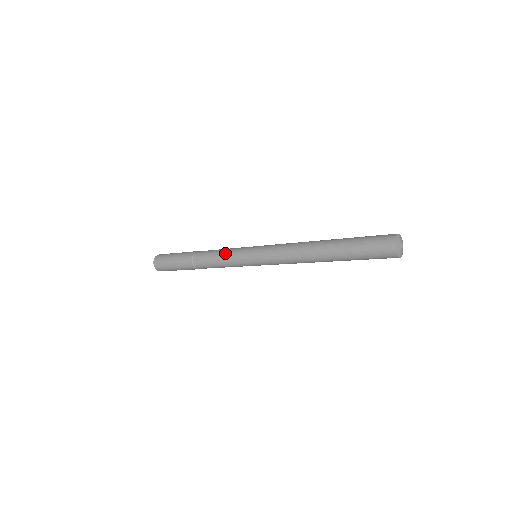
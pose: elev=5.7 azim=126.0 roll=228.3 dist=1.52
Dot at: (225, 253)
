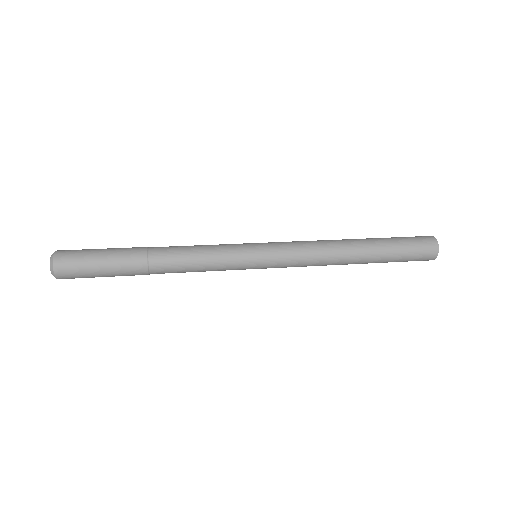
Dot at: (213, 248)
